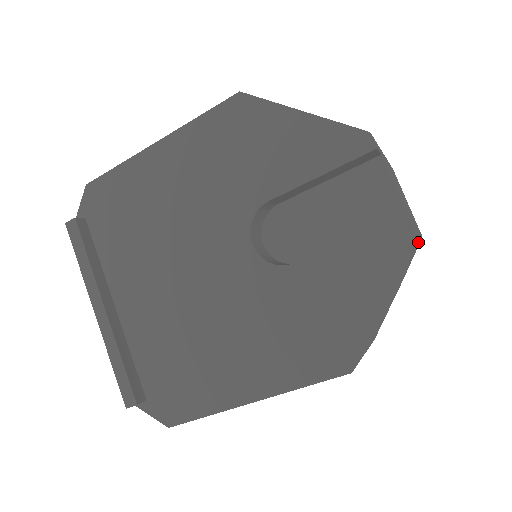
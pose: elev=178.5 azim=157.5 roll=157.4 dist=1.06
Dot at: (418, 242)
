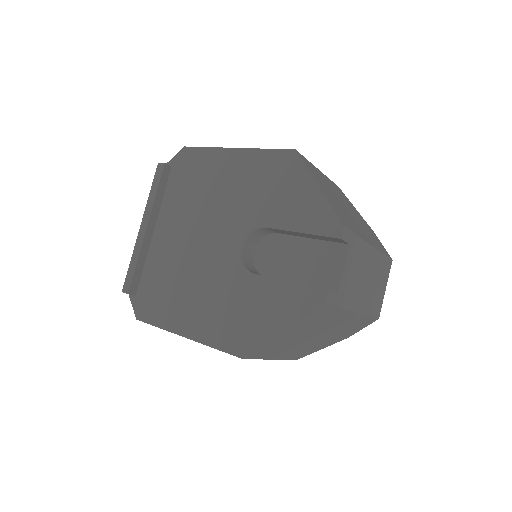
Dot at: (366, 319)
